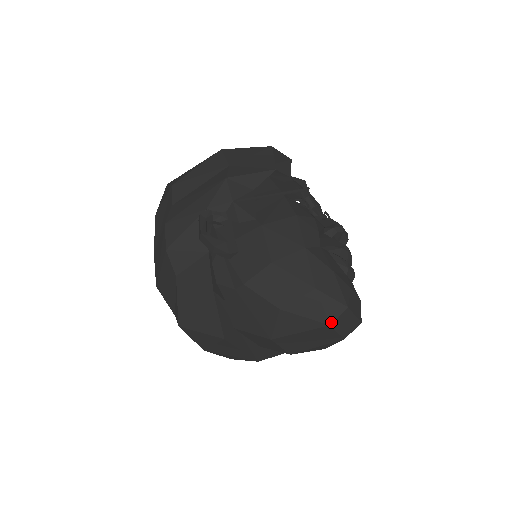
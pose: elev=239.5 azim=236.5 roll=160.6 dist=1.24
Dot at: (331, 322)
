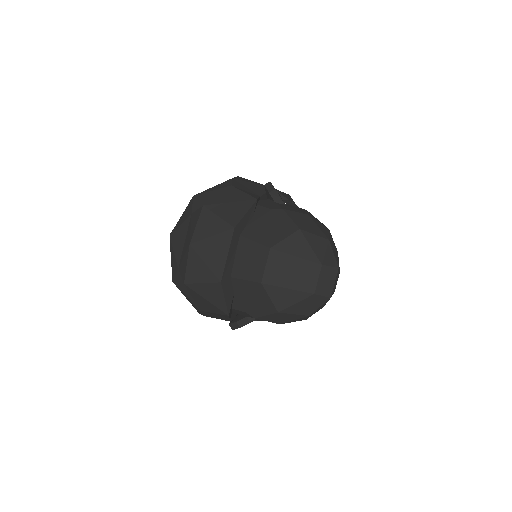
Dot at: (324, 264)
